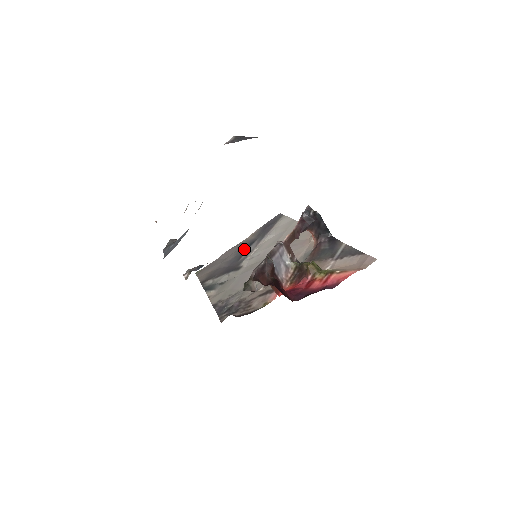
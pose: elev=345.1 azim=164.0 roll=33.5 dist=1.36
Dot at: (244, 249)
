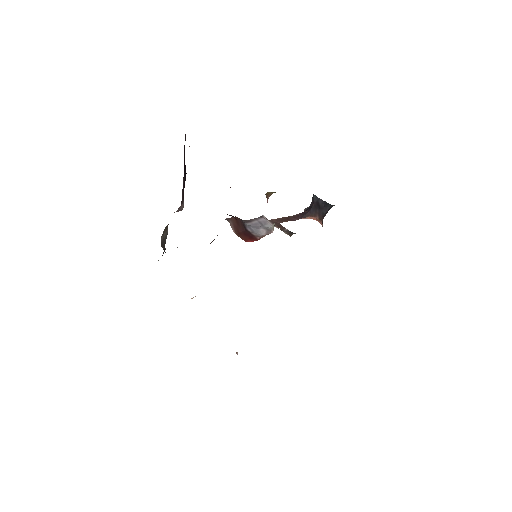
Dot at: occluded
